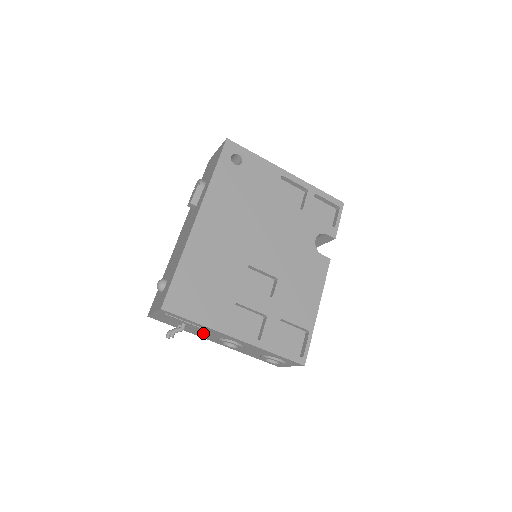
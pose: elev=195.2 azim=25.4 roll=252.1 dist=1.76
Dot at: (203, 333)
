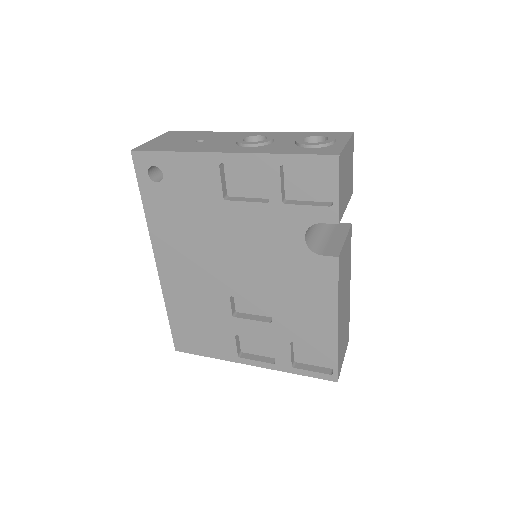
Dot at: occluded
